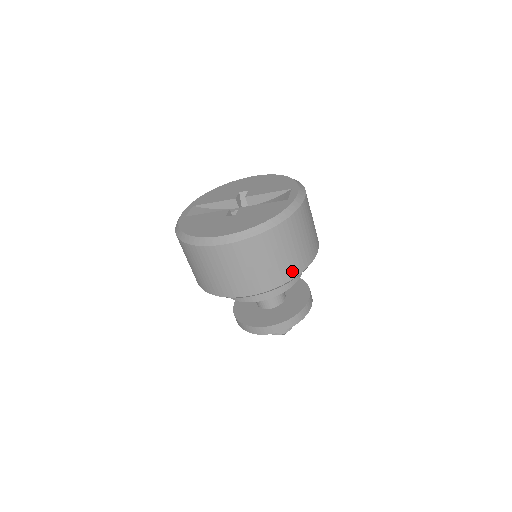
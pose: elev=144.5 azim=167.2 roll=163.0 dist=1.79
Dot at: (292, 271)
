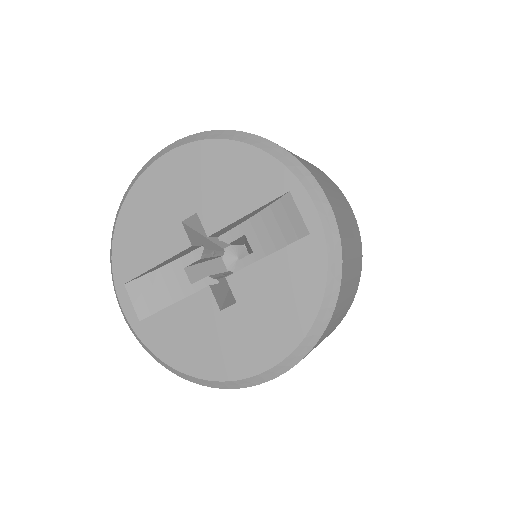
Dot at: (354, 292)
